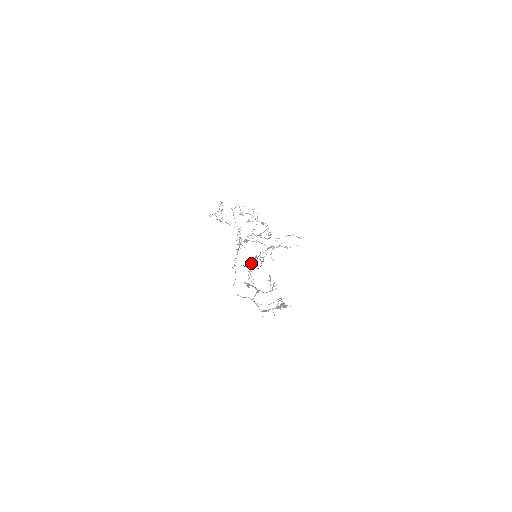
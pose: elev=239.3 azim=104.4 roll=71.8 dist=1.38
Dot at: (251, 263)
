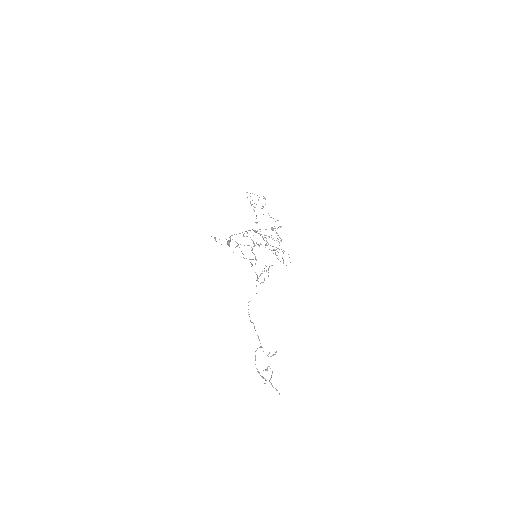
Dot at: (249, 259)
